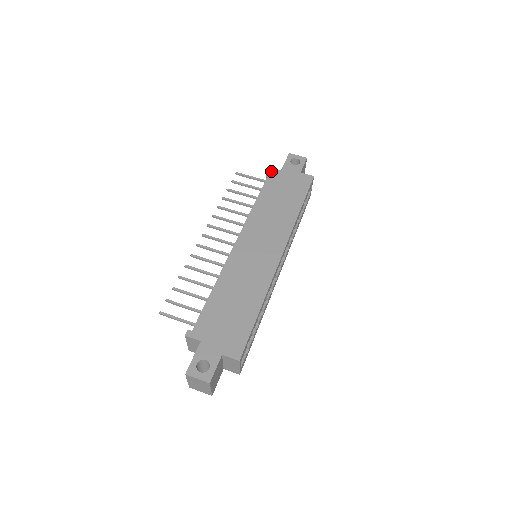
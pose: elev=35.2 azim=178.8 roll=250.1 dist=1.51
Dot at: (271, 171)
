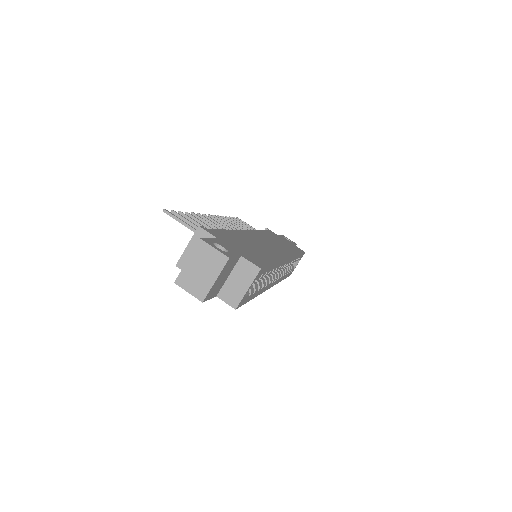
Dot at: (269, 230)
